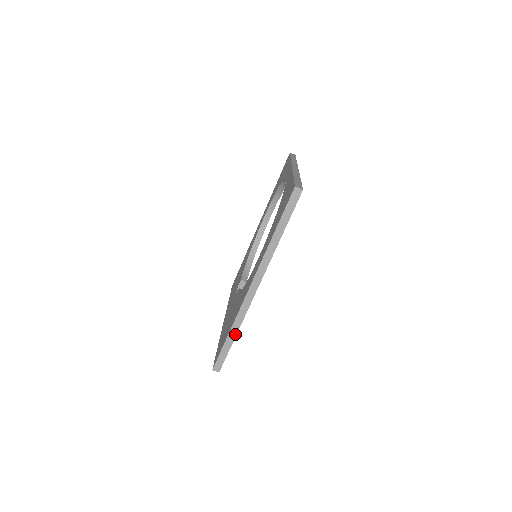
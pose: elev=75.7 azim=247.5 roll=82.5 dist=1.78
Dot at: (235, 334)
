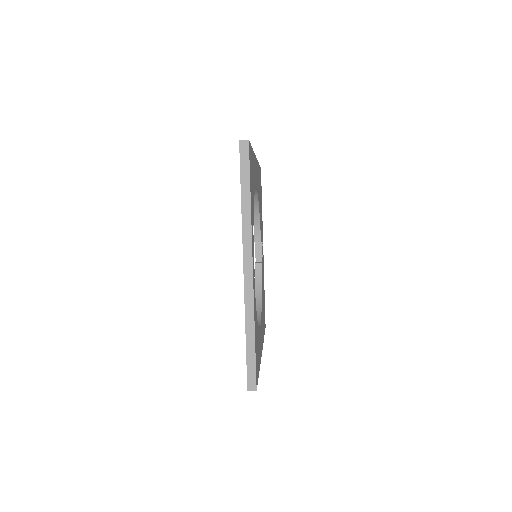
Dot at: occluded
